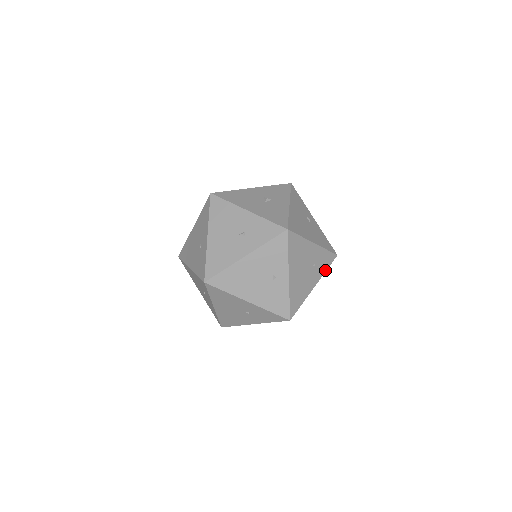
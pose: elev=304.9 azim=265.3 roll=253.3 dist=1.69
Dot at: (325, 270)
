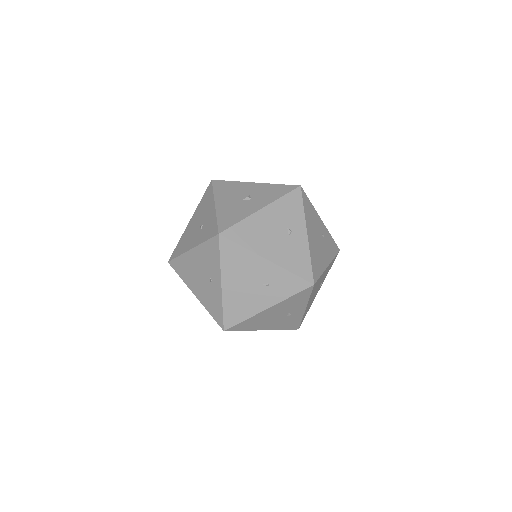
Dot at: (289, 295)
